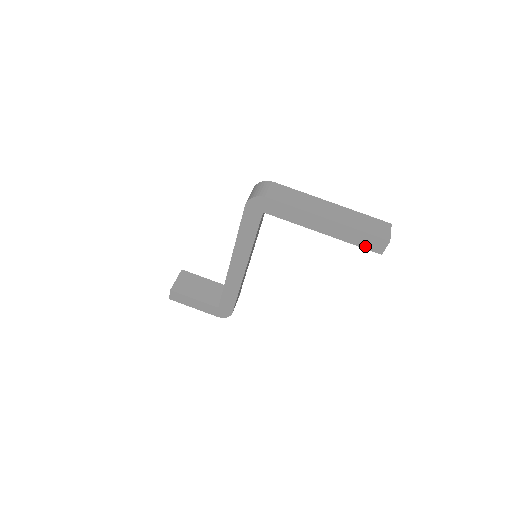
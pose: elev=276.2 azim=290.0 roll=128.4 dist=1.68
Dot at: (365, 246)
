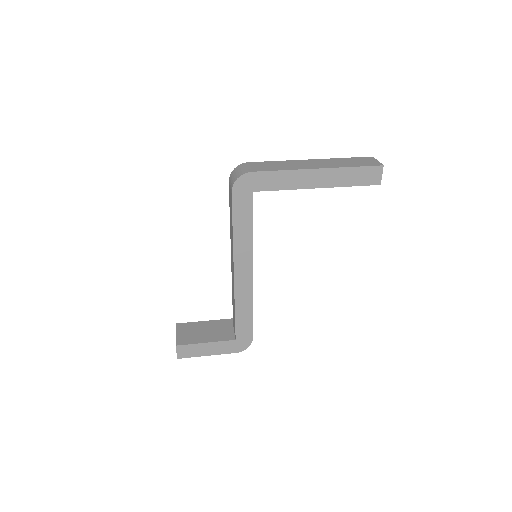
Dot at: (362, 183)
